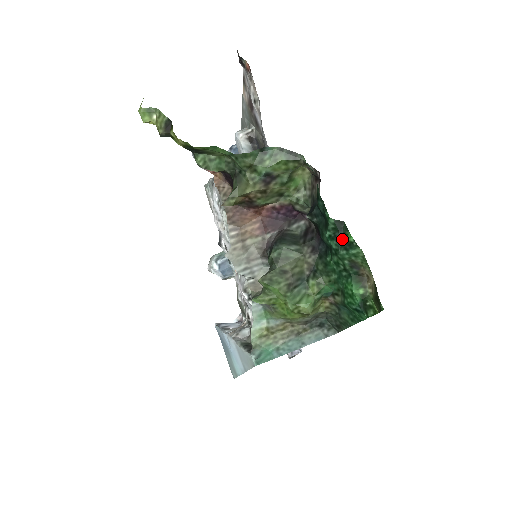
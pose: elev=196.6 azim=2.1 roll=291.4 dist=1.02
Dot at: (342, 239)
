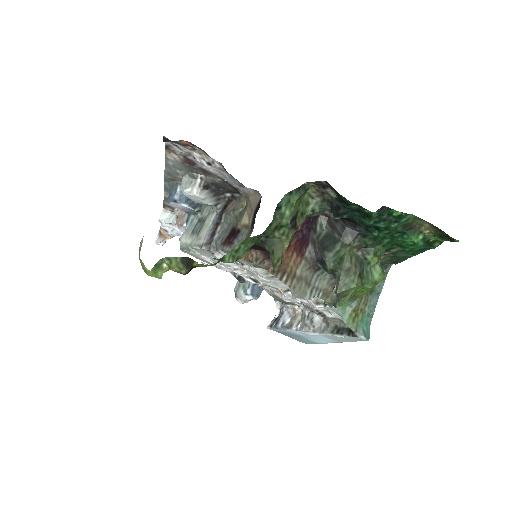
Dot at: (389, 218)
